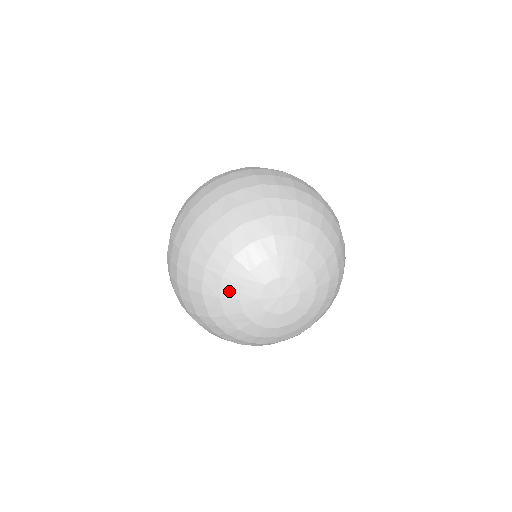
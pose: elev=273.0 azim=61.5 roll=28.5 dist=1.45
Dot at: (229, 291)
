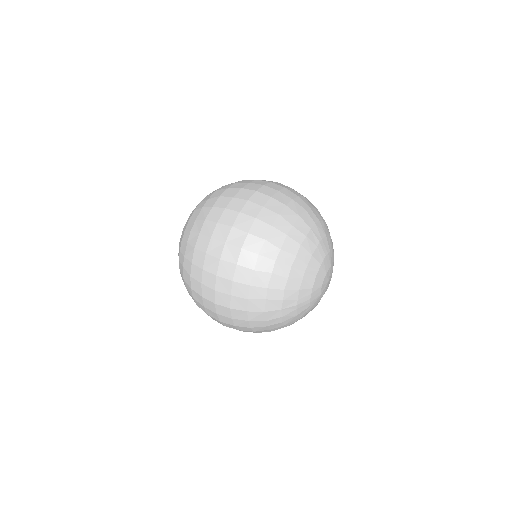
Dot at: (303, 308)
